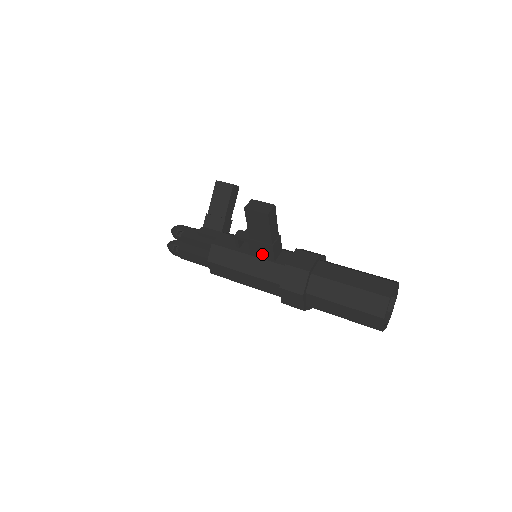
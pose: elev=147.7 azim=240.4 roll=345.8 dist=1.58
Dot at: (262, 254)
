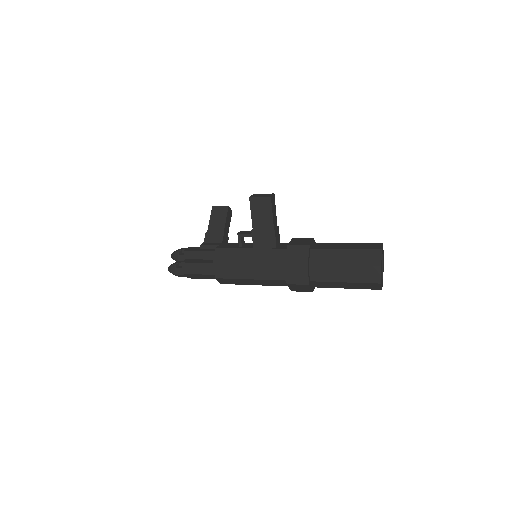
Dot at: (264, 243)
